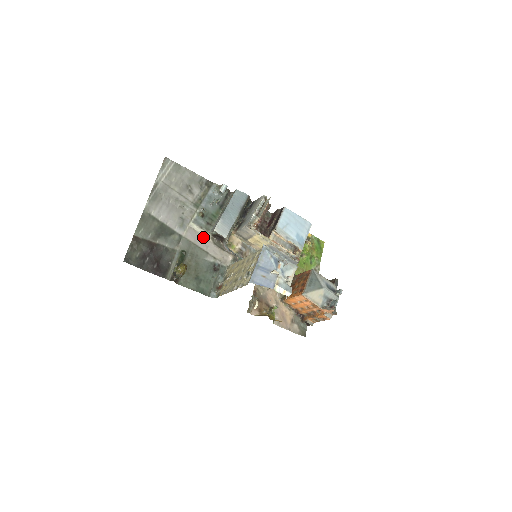
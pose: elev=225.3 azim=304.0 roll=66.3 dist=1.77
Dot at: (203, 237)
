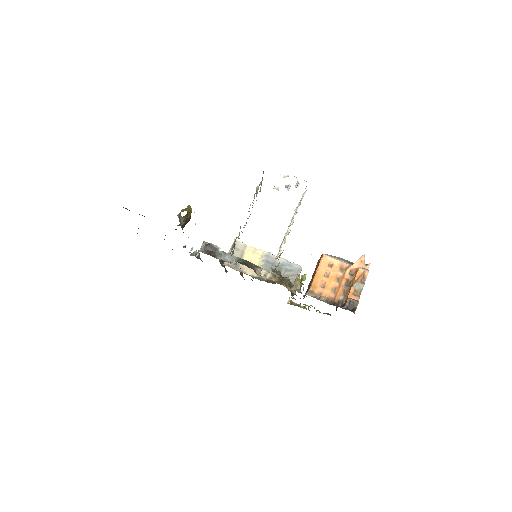
Dot at: occluded
